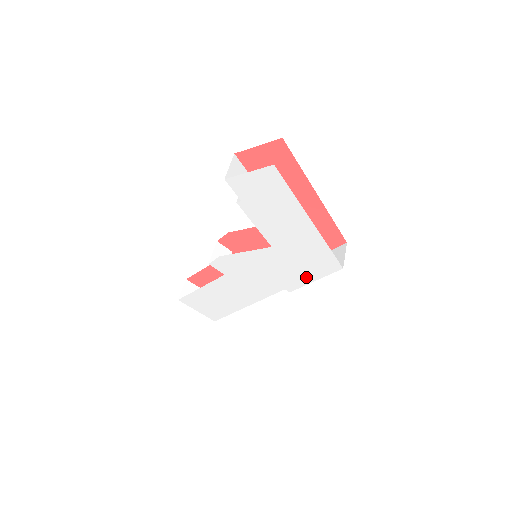
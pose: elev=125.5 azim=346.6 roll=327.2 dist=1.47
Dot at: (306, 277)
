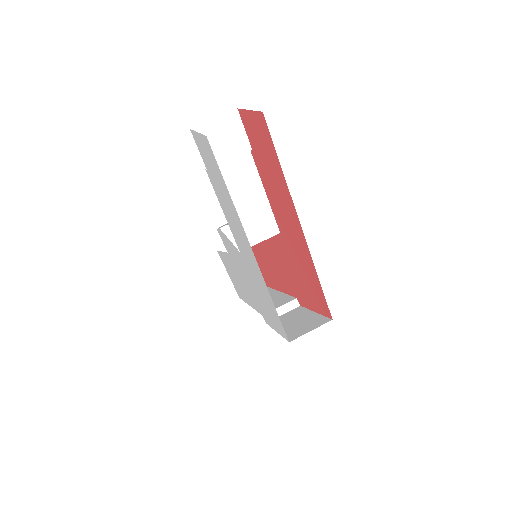
Dot at: (270, 319)
